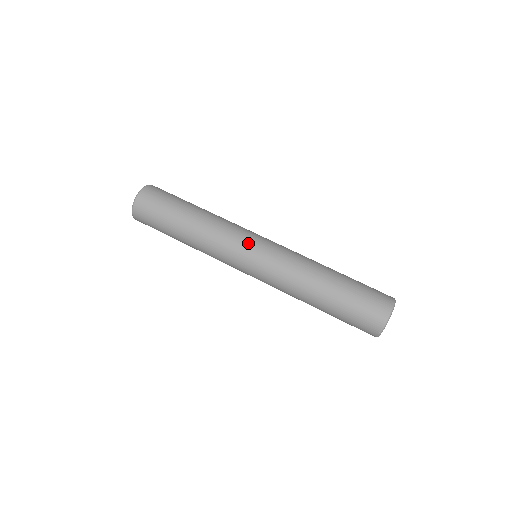
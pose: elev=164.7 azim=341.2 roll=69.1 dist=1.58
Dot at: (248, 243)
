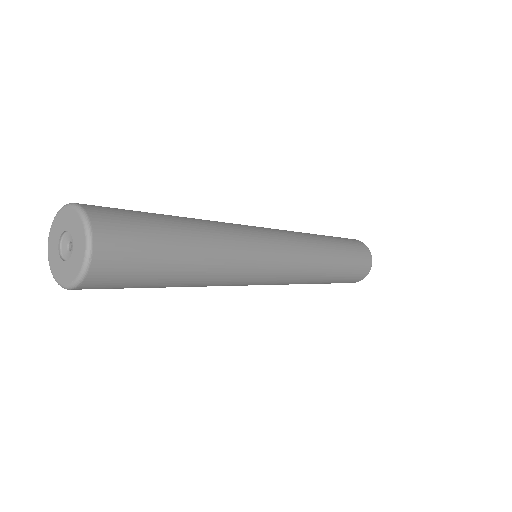
Dot at: (271, 253)
